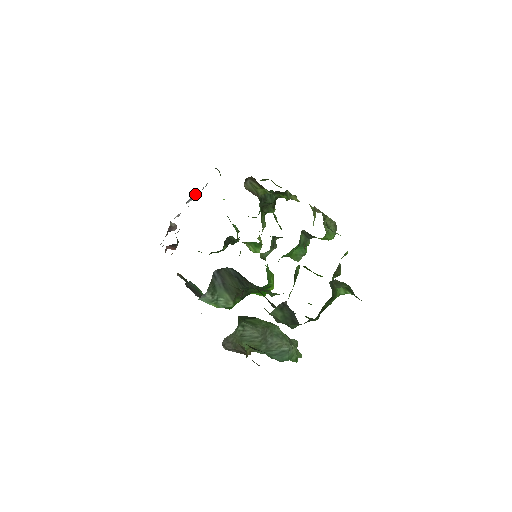
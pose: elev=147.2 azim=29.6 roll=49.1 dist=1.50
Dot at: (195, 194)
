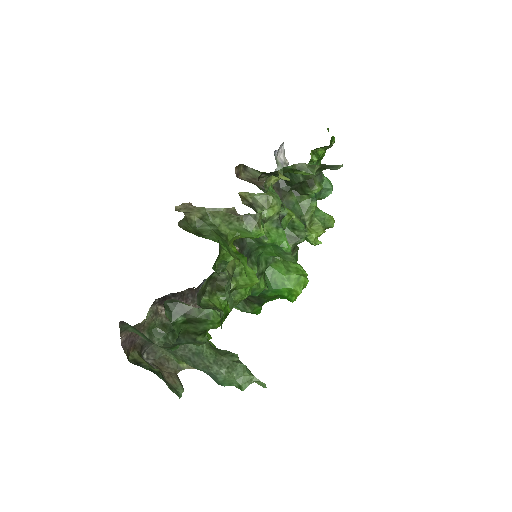
Dot at: occluded
